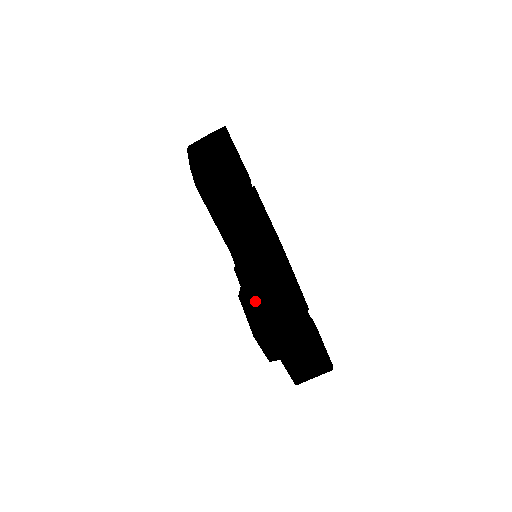
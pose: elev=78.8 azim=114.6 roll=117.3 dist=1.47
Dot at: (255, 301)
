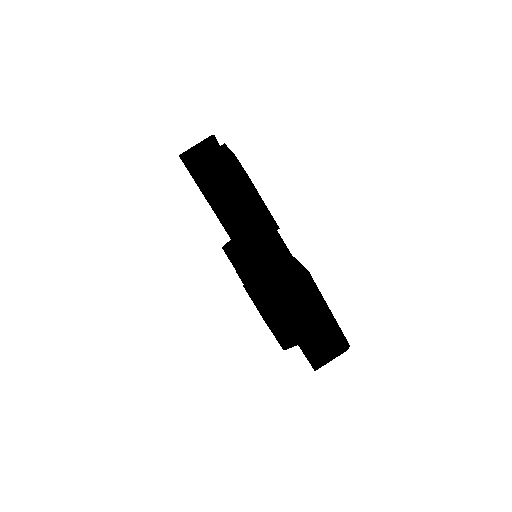
Dot at: (260, 281)
